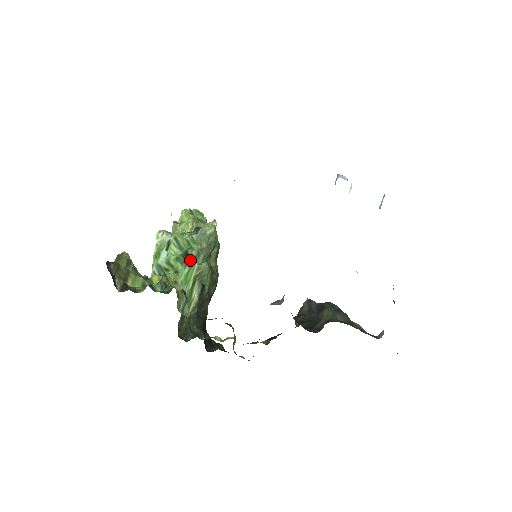
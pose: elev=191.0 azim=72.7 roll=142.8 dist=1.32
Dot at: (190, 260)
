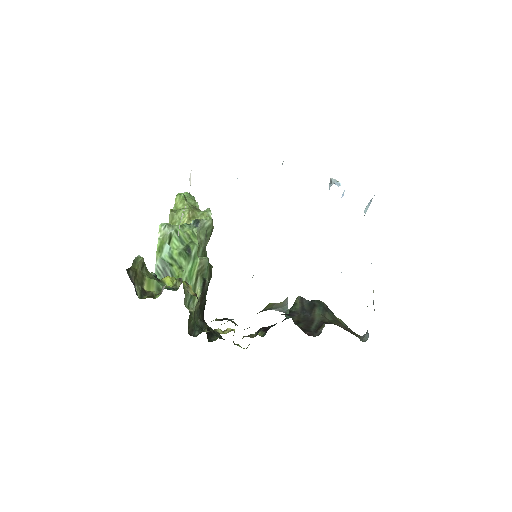
Dot at: (192, 255)
